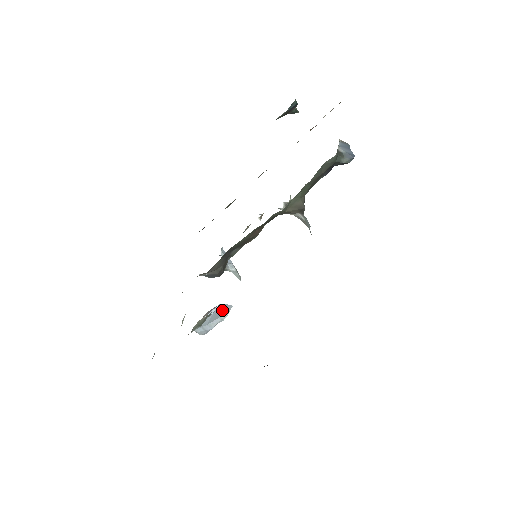
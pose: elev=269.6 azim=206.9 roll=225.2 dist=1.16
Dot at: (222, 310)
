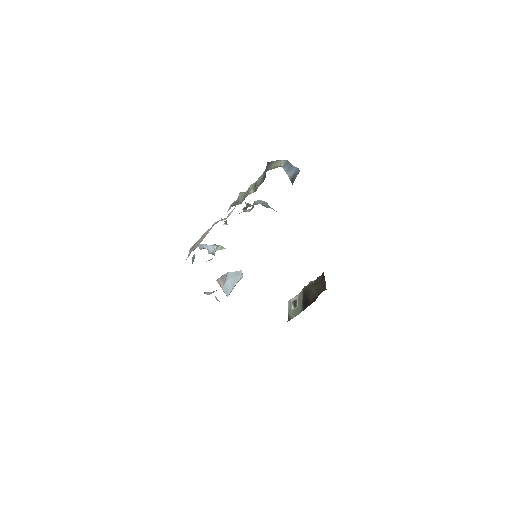
Dot at: (235, 276)
